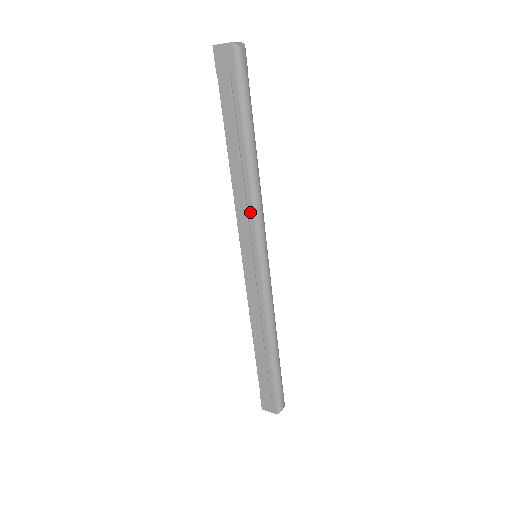
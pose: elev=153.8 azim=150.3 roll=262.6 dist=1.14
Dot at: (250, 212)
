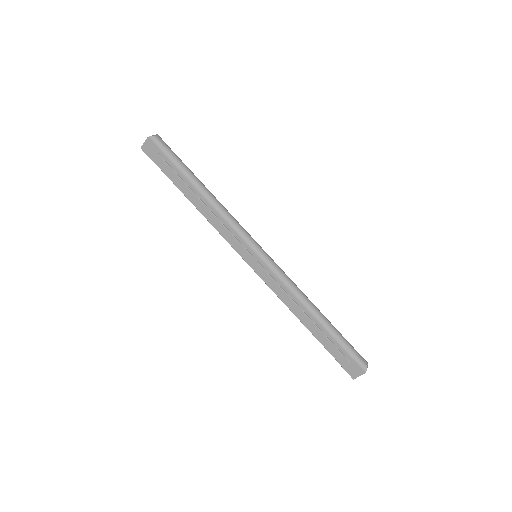
Dot at: (228, 227)
